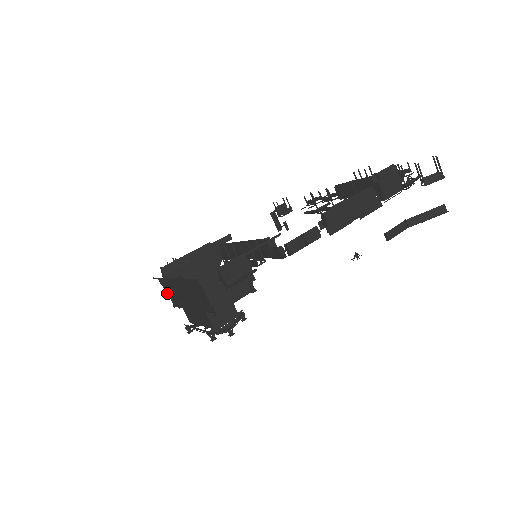
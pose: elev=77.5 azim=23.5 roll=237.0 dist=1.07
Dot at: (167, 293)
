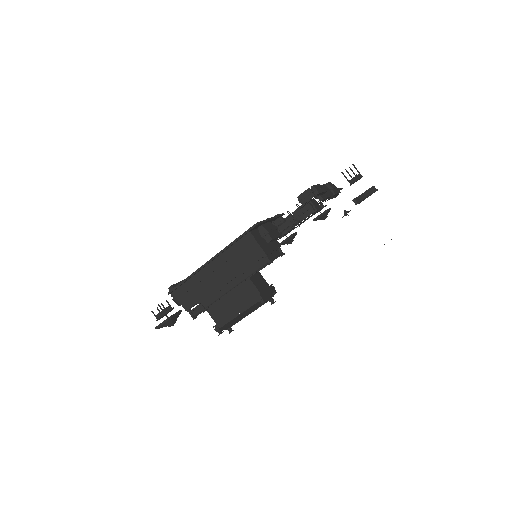
Dot at: (186, 304)
